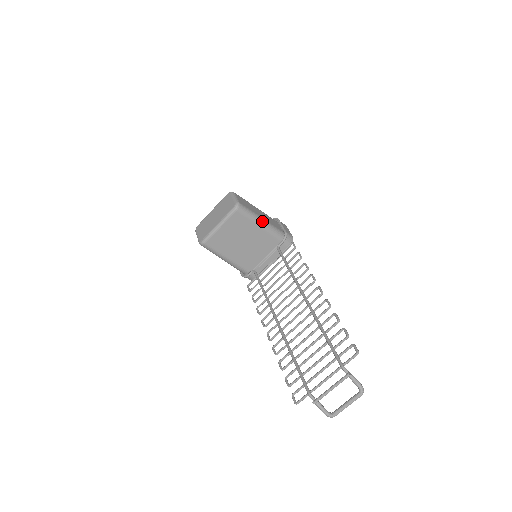
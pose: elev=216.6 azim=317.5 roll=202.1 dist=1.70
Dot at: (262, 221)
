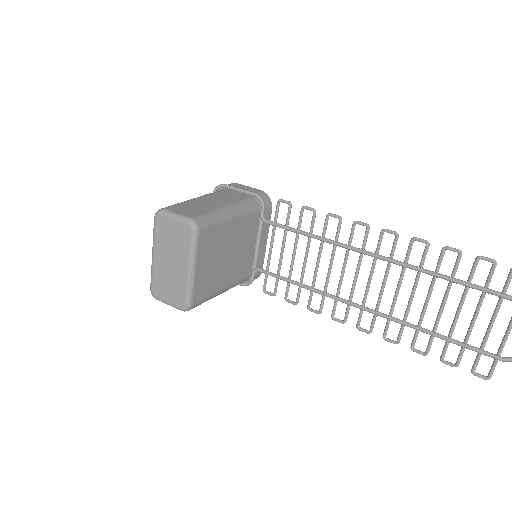
Dot at: (229, 210)
